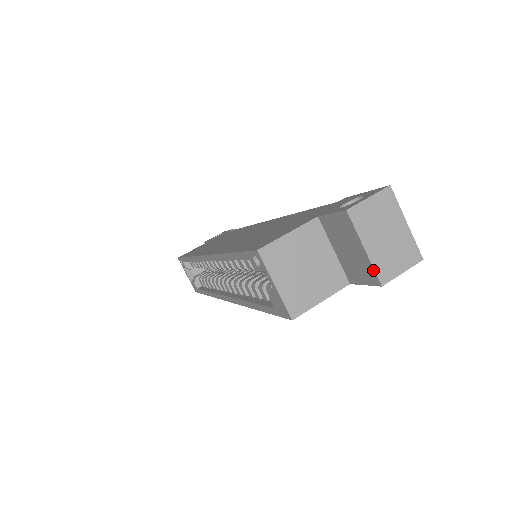
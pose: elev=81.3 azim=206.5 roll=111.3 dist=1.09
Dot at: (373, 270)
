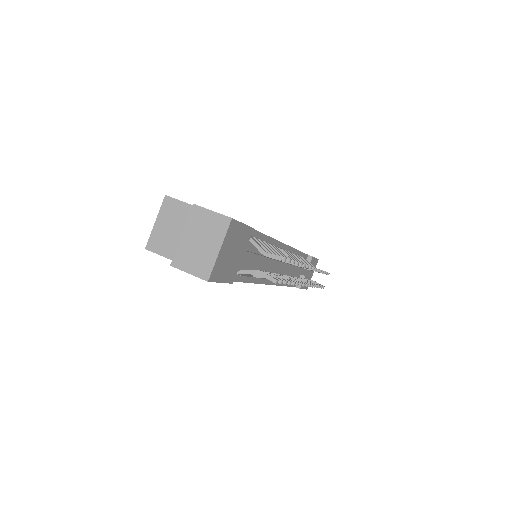
Dot at: (176, 252)
